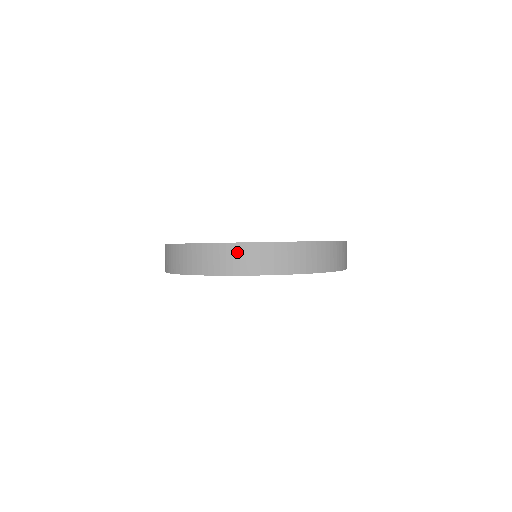
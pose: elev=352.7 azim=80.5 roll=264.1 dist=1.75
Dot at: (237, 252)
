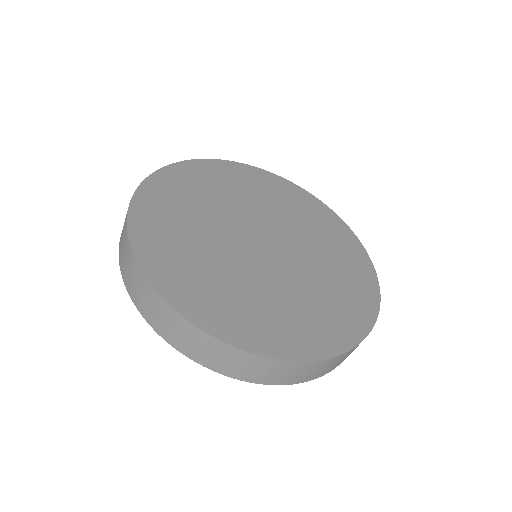
Dot at: (288, 369)
